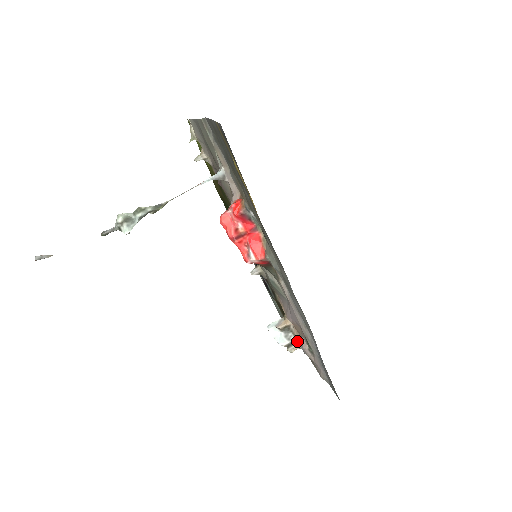
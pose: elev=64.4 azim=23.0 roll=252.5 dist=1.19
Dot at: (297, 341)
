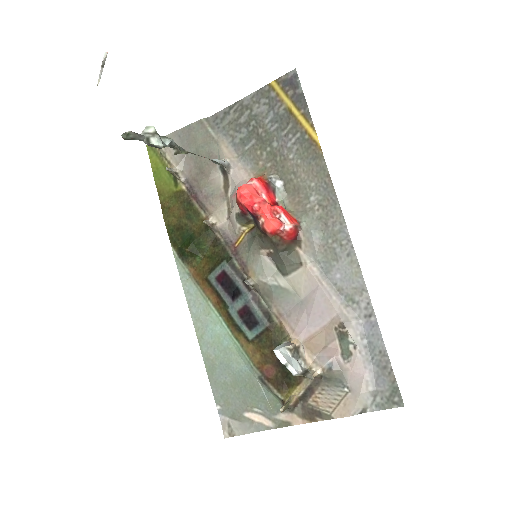
Dot at: (311, 368)
